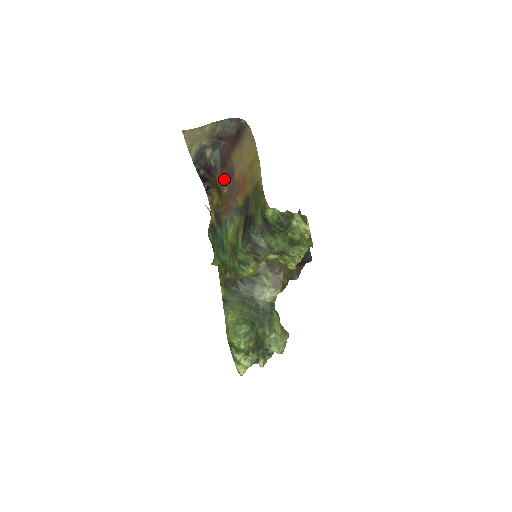
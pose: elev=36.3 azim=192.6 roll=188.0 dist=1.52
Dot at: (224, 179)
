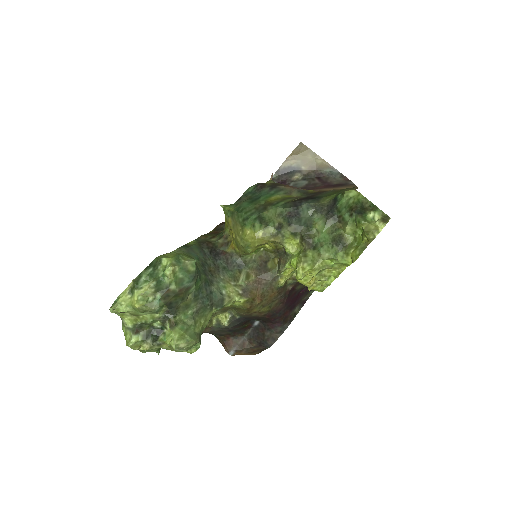
Dot at: occluded
